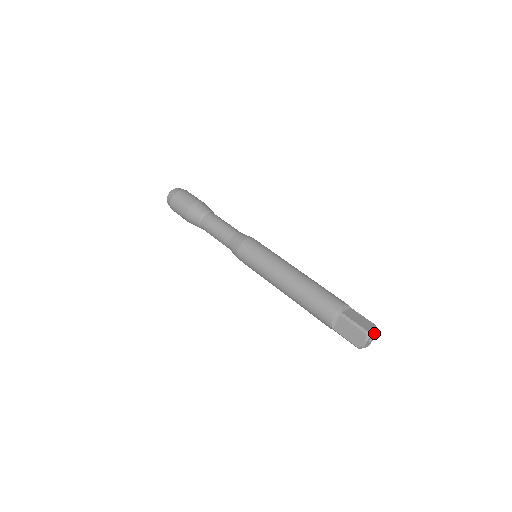
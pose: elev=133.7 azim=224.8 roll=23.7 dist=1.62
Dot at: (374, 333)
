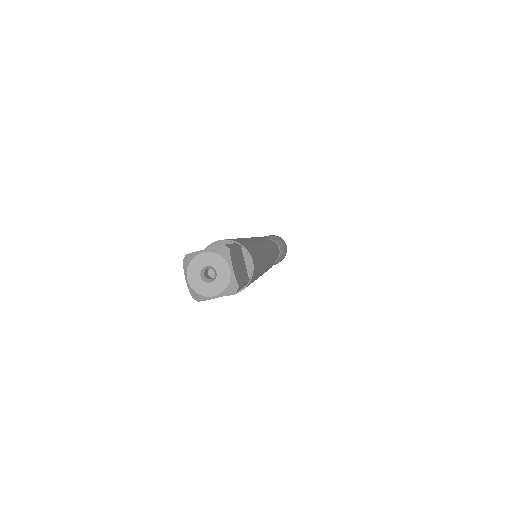
Dot at: (226, 272)
